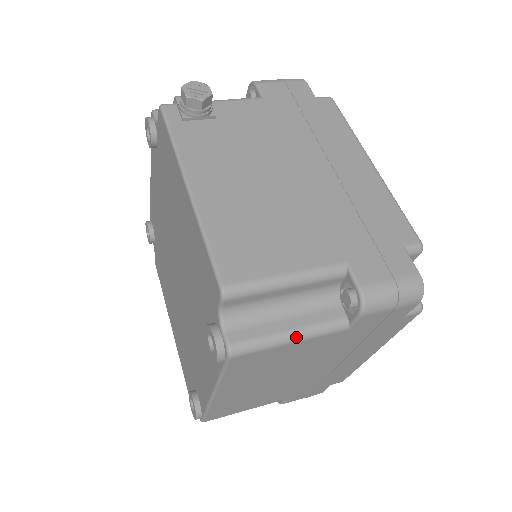
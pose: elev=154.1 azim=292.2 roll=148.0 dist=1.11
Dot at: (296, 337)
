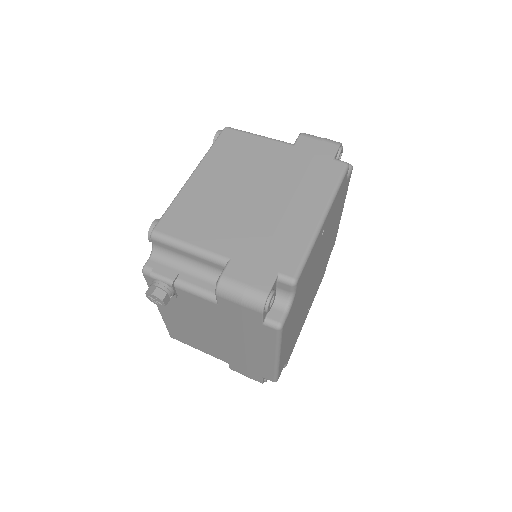
Dot at: occluded
